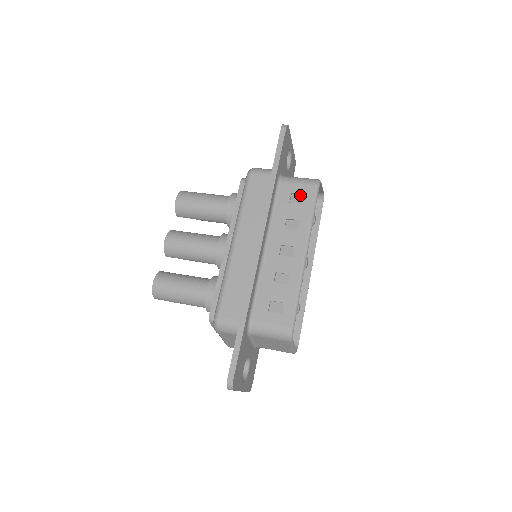
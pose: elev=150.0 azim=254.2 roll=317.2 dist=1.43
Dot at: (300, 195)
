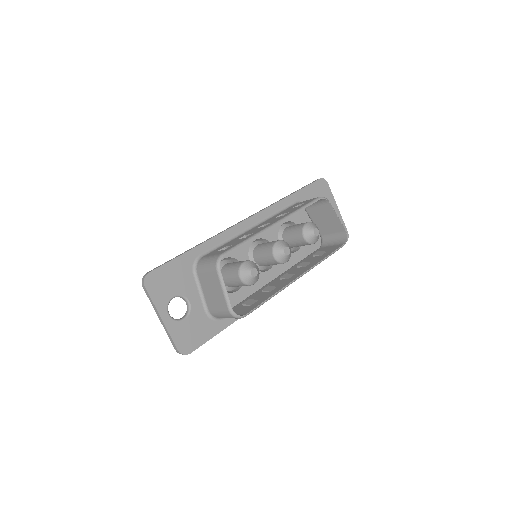
Dot at: occluded
